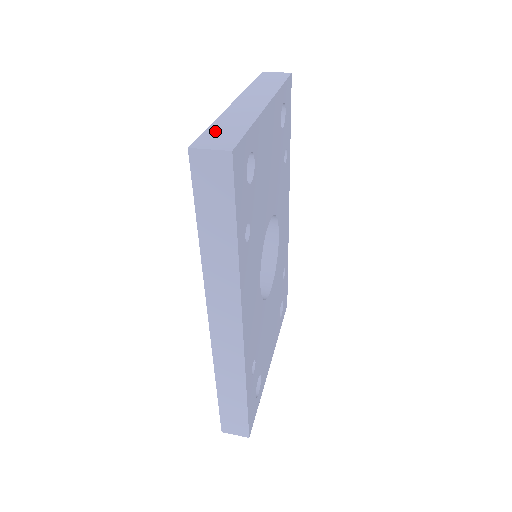
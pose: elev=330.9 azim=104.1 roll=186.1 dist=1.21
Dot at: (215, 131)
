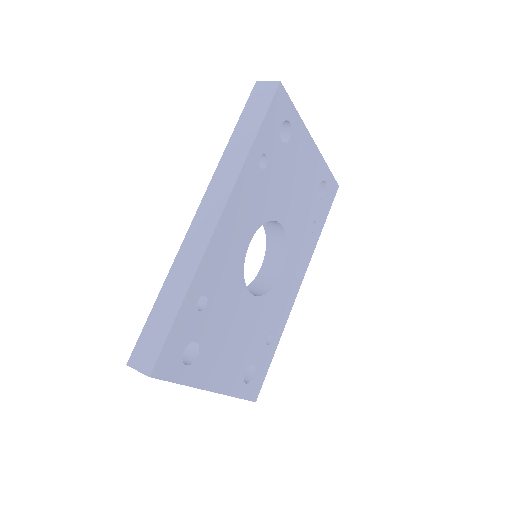
Dot at: occluded
